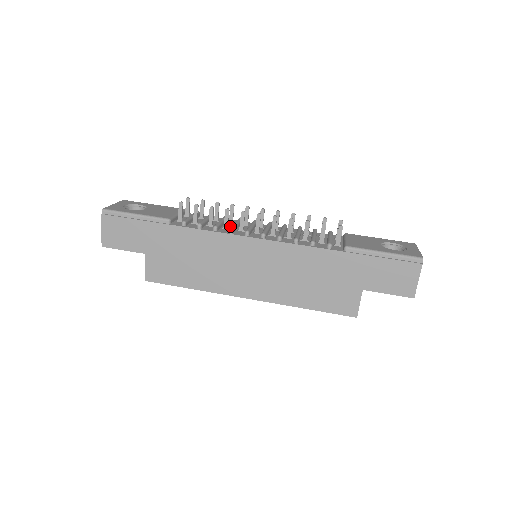
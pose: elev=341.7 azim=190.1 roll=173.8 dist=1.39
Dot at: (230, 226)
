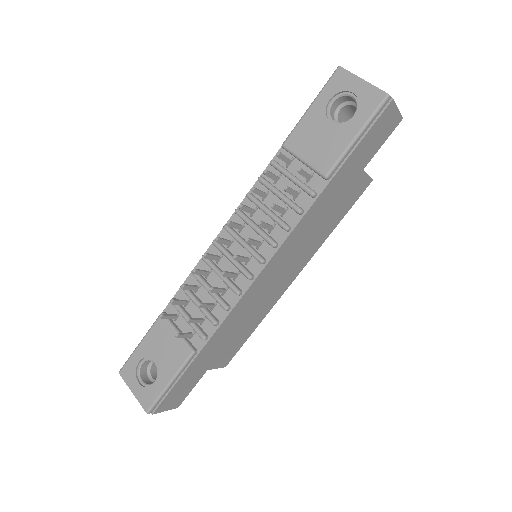
Dot at: (218, 281)
